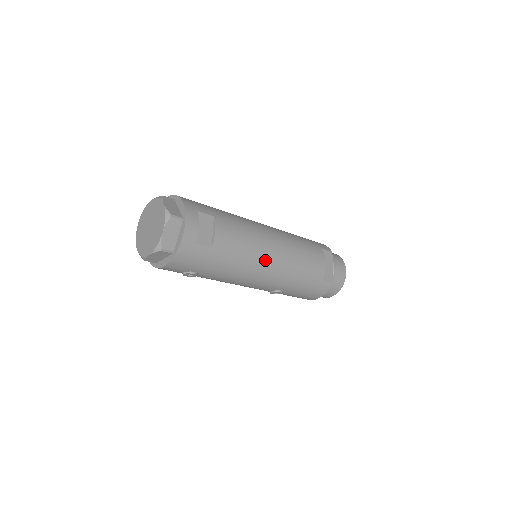
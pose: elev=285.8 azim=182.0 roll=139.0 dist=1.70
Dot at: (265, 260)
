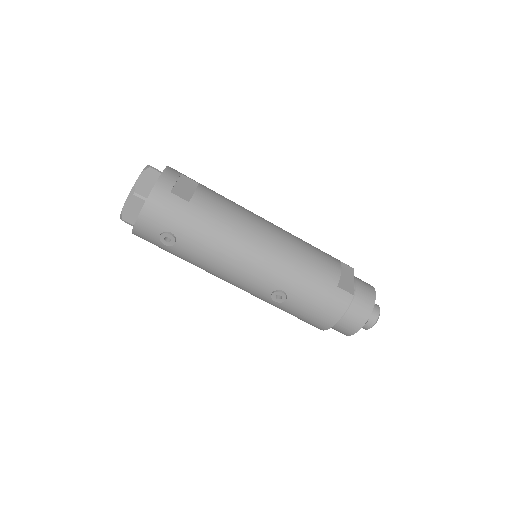
Dot at: (255, 236)
